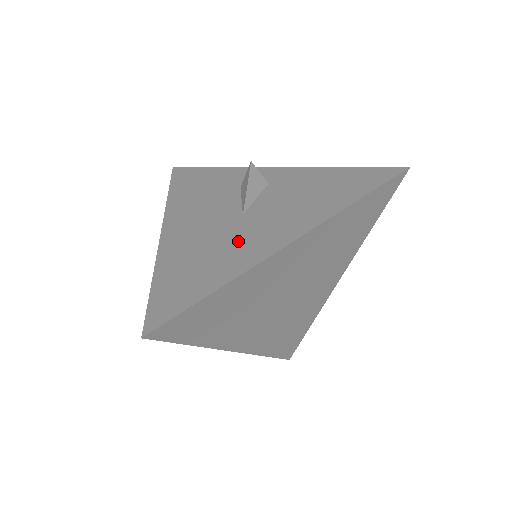
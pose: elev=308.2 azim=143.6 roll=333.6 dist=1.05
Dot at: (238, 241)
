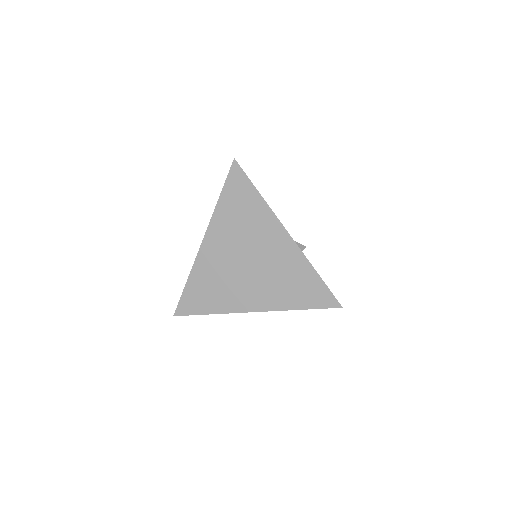
Dot at: occluded
